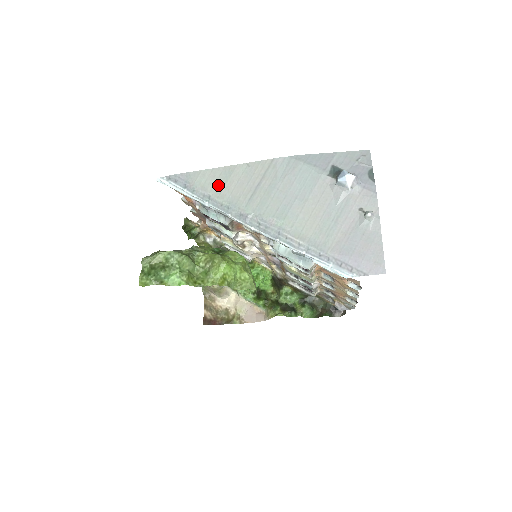
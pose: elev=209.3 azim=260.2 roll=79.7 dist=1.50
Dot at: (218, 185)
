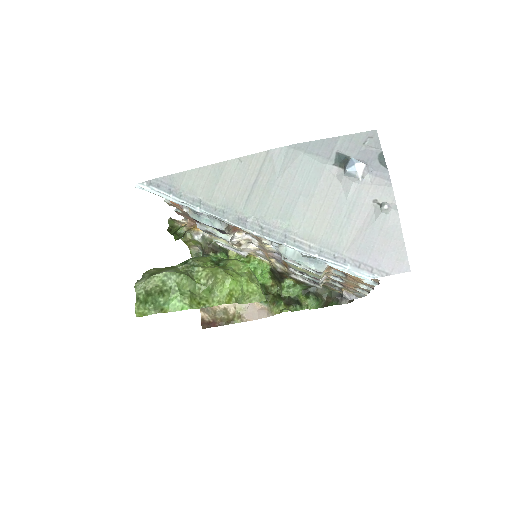
Dot at: (208, 187)
